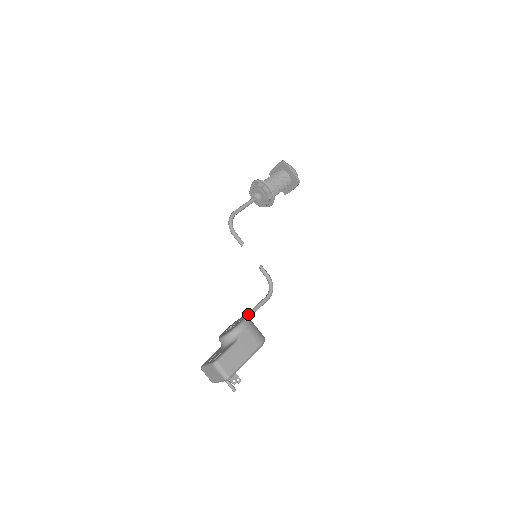
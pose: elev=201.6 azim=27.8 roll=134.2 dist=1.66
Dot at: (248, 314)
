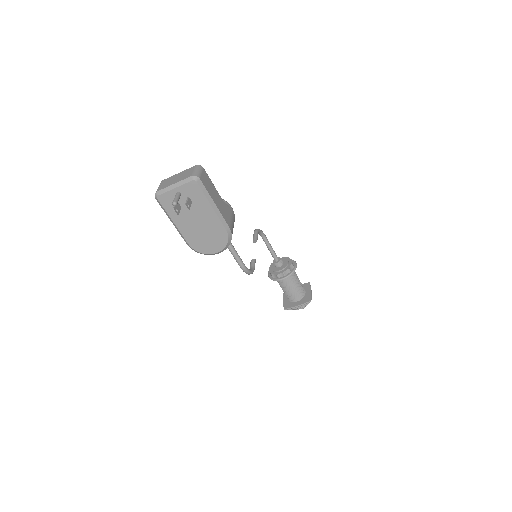
Dot at: occluded
